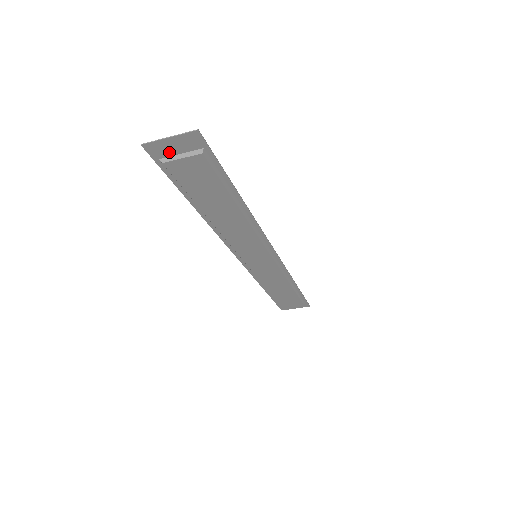
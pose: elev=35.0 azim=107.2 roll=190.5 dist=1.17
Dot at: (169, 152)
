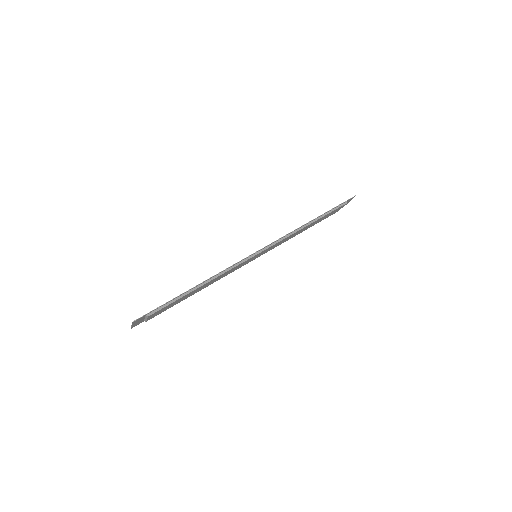
Dot at: (141, 321)
